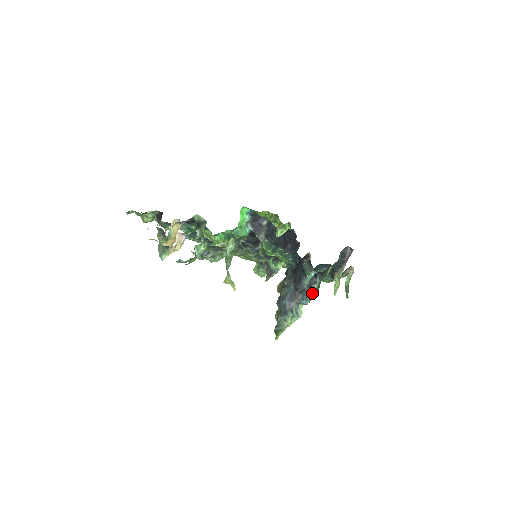
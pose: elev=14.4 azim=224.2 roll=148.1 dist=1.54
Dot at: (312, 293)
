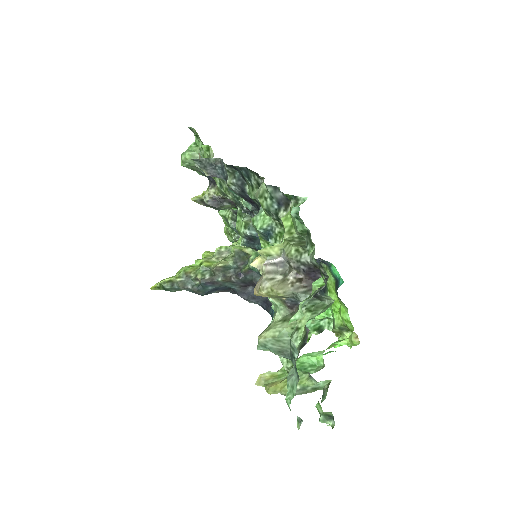
Dot at: occluded
